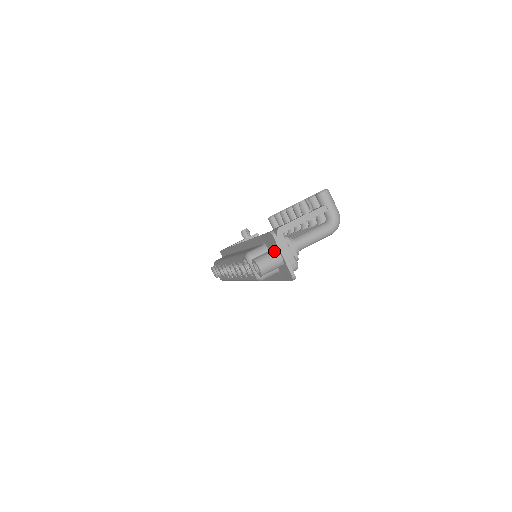
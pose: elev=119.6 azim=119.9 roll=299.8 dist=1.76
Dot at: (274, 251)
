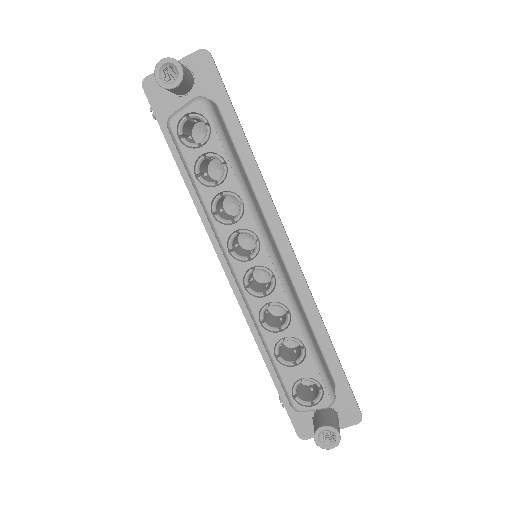
Dot at: occluded
